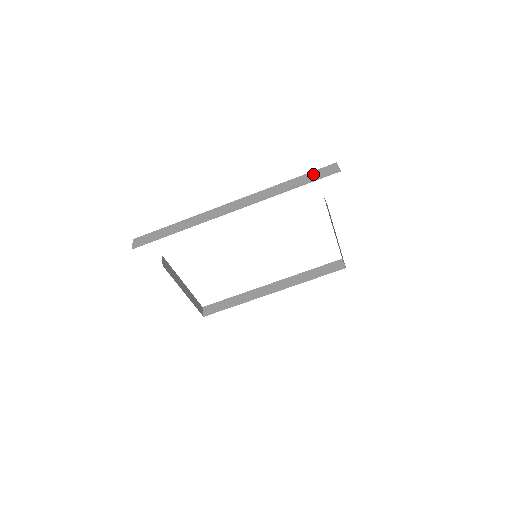
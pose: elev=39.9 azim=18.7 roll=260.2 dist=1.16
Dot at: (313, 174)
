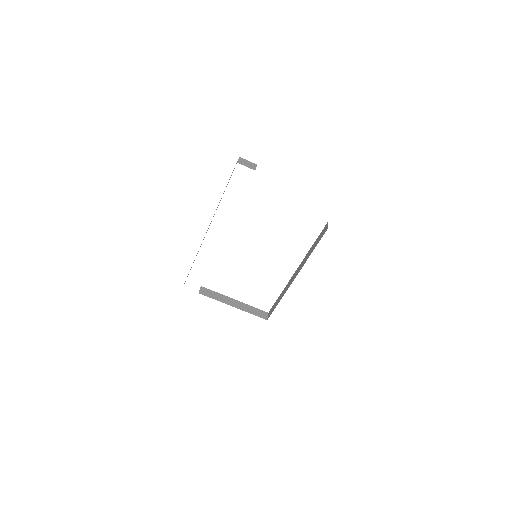
Dot at: occluded
